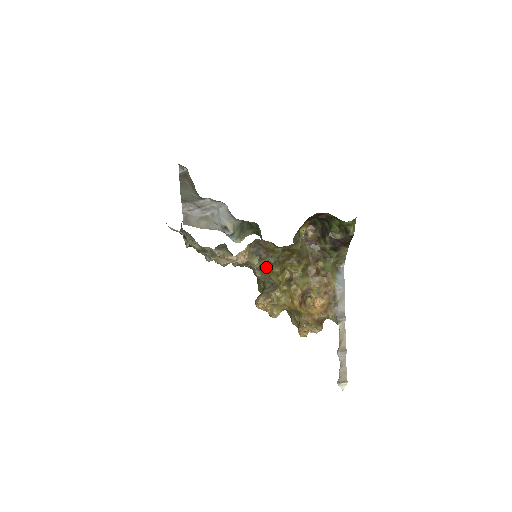
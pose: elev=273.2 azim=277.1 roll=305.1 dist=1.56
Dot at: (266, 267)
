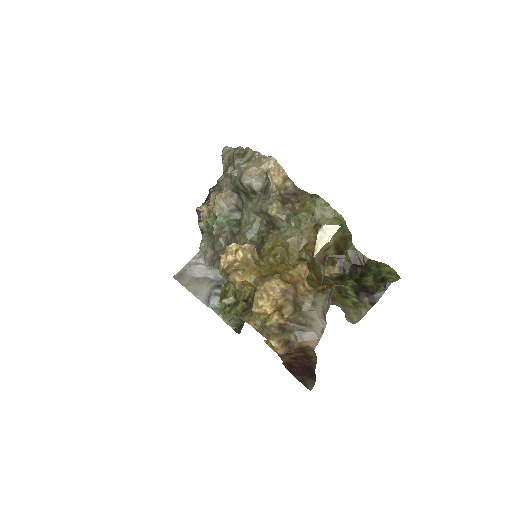
Dot at: (269, 242)
